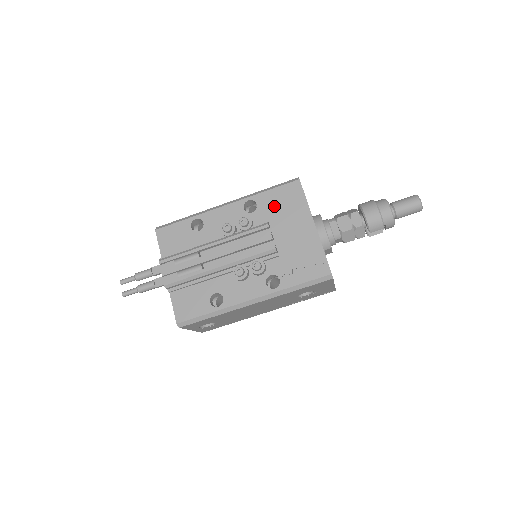
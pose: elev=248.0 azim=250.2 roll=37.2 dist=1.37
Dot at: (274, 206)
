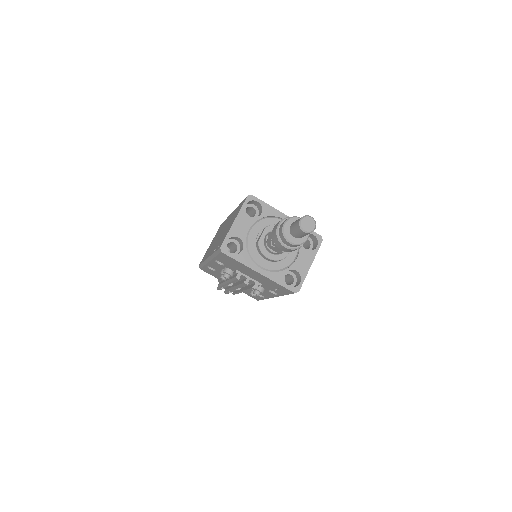
Dot at: (229, 264)
